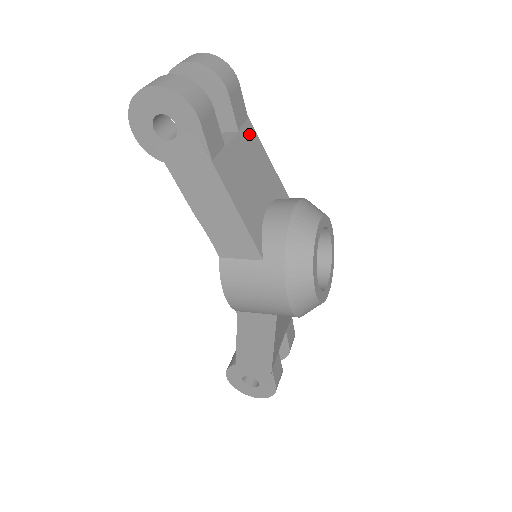
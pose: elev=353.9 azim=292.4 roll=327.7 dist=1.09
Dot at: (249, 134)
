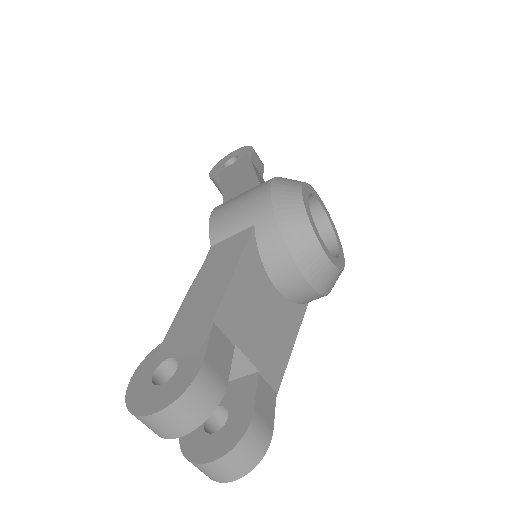
Dot at: occluded
